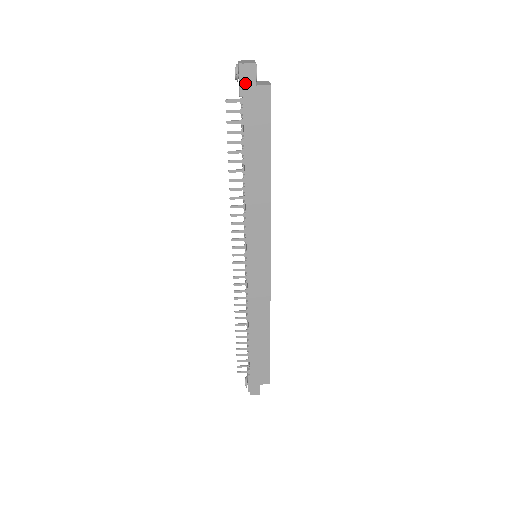
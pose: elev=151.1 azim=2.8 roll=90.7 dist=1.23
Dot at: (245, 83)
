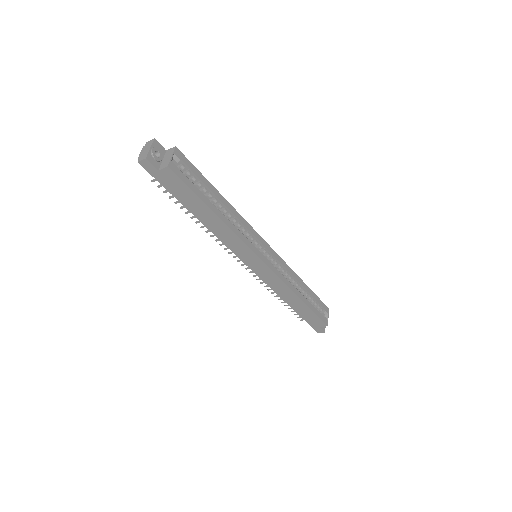
Dot at: (150, 172)
